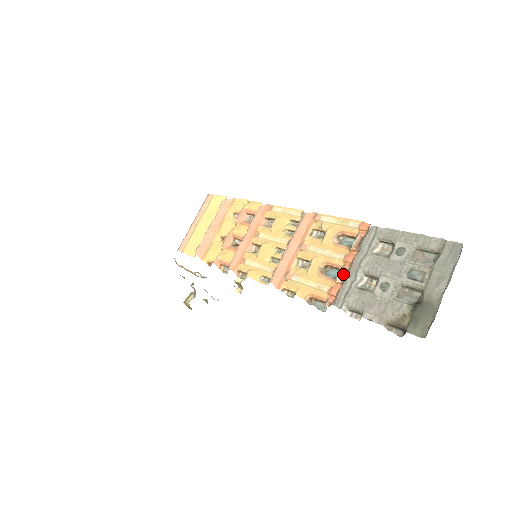
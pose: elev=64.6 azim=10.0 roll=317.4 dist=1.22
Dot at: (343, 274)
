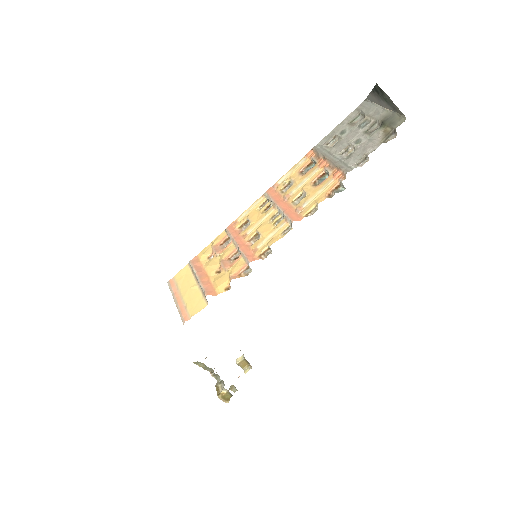
Dot at: (330, 168)
